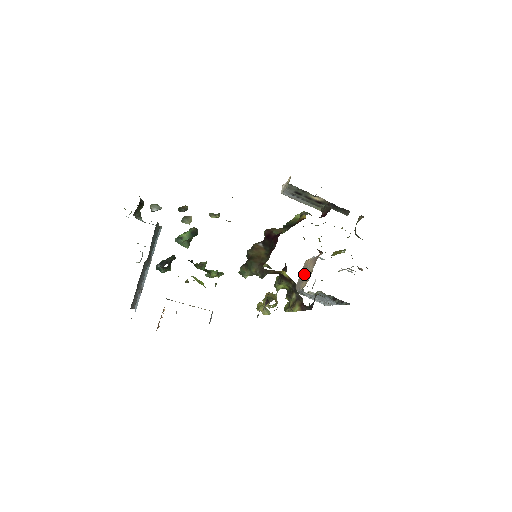
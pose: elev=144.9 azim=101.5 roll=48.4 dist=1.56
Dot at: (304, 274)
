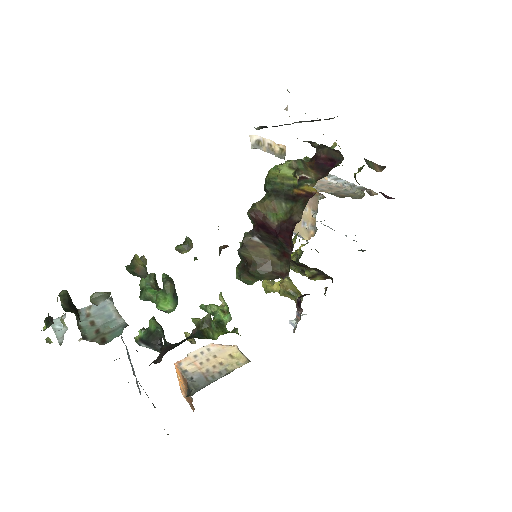
Dot at: occluded
